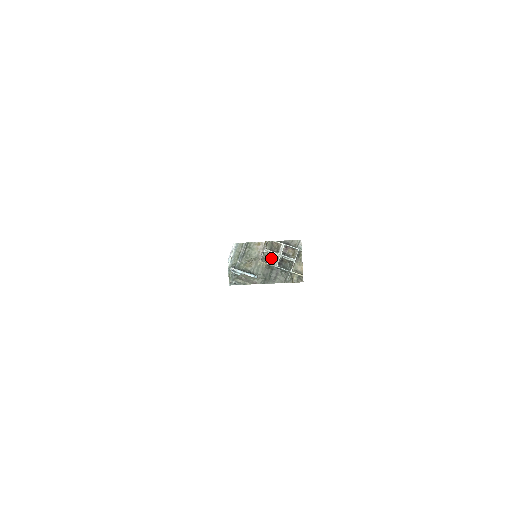
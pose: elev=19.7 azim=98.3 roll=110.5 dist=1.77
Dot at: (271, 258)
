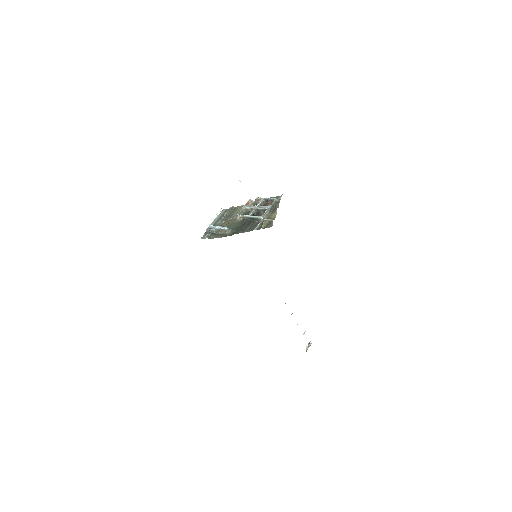
Dot at: occluded
